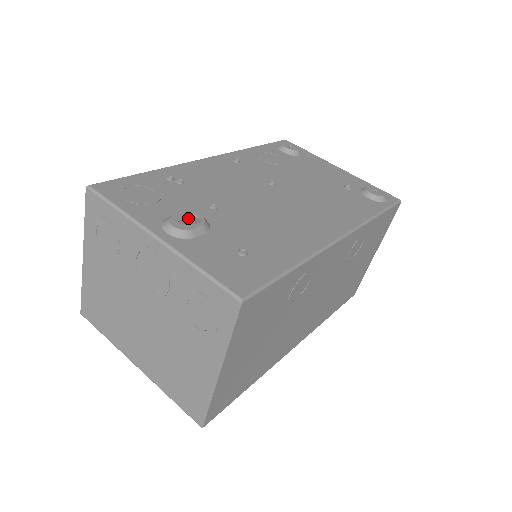
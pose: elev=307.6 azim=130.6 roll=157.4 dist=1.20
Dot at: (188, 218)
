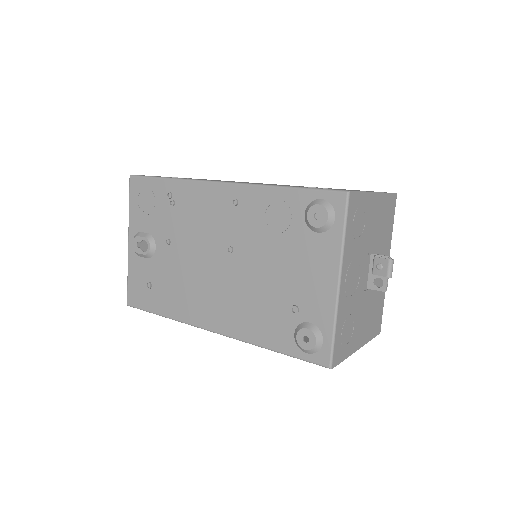
Dot at: occluded
